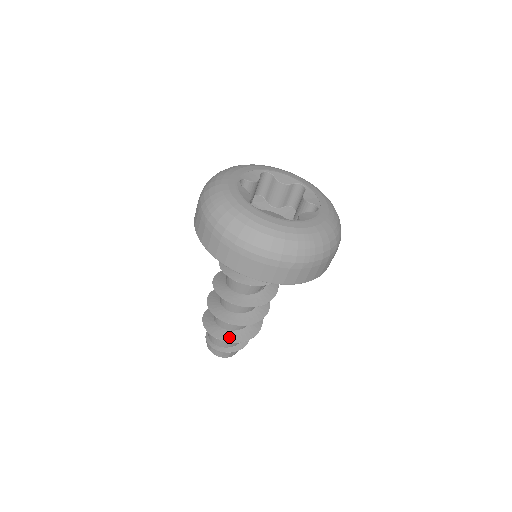
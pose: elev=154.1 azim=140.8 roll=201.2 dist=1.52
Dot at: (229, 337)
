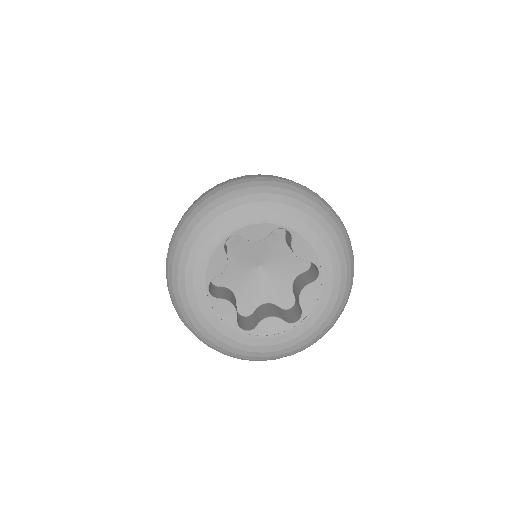
Dot at: occluded
